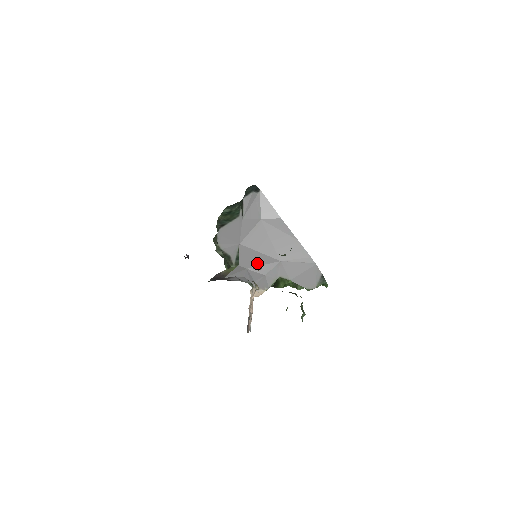
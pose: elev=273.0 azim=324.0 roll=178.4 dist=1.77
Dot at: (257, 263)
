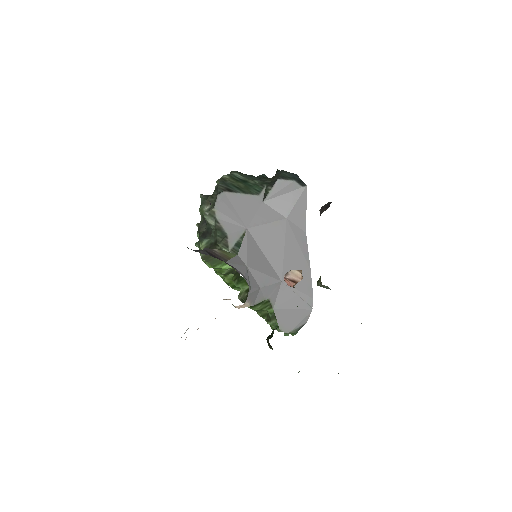
Dot at: (299, 277)
